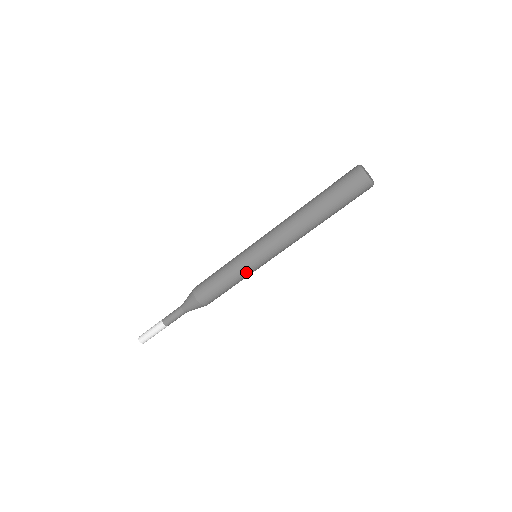
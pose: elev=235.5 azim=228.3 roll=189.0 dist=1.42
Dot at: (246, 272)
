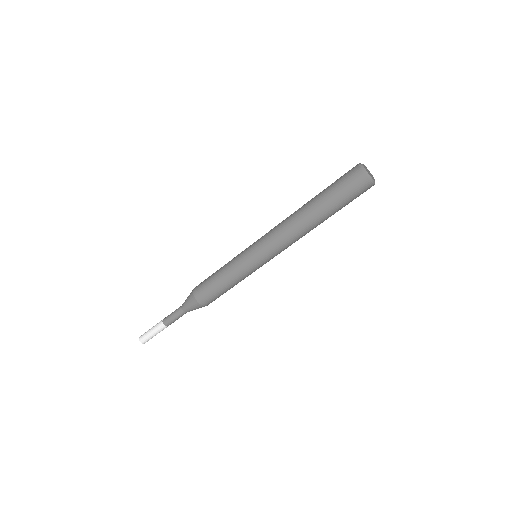
Dot at: (246, 272)
